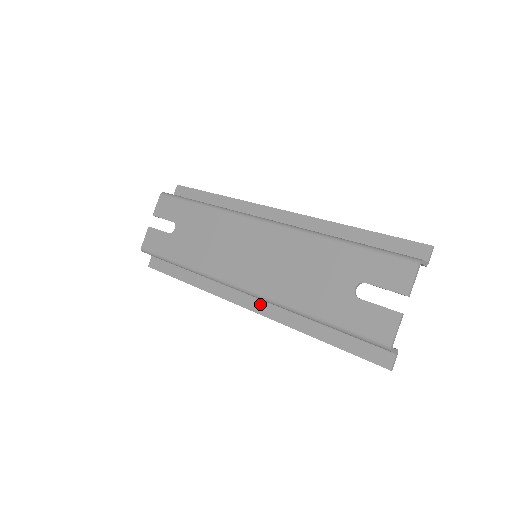
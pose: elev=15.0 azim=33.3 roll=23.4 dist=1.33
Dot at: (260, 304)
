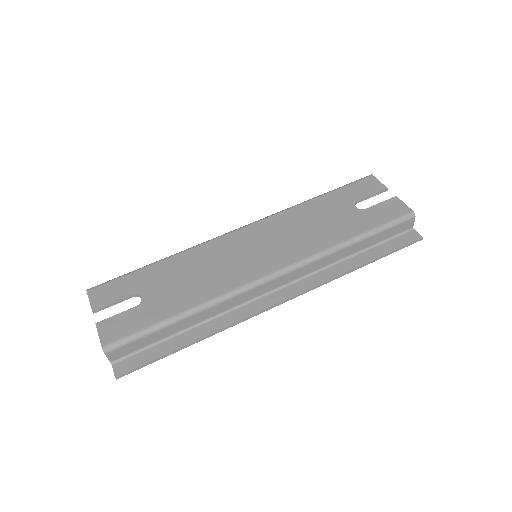
Dot at: (293, 287)
